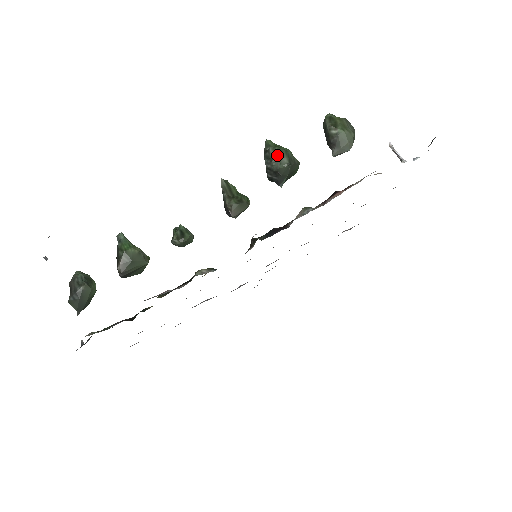
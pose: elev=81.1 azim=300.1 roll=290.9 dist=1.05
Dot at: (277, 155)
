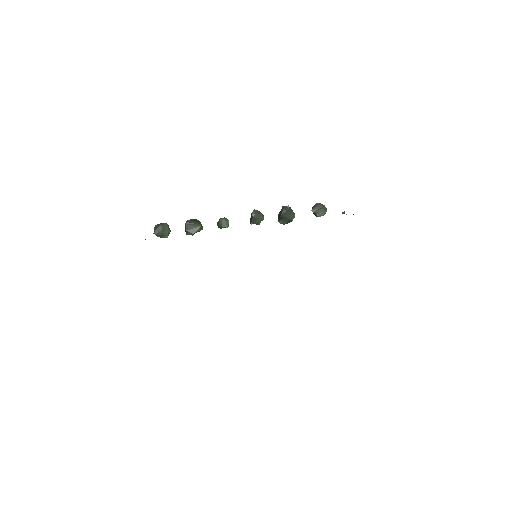
Dot at: occluded
